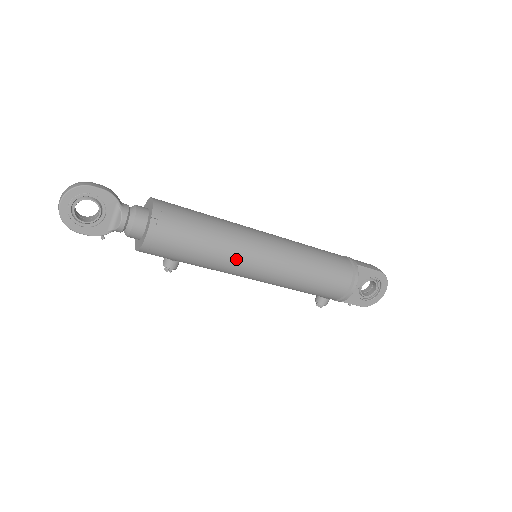
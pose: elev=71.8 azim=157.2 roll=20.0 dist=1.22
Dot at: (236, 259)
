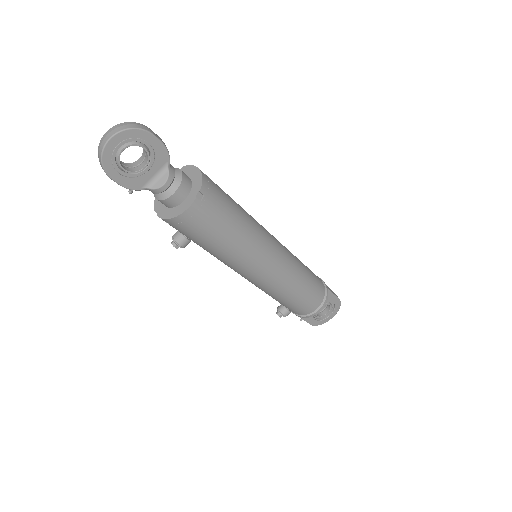
Dot at: (250, 257)
